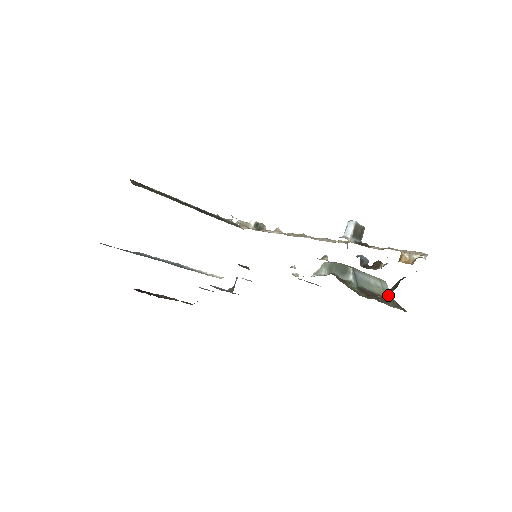
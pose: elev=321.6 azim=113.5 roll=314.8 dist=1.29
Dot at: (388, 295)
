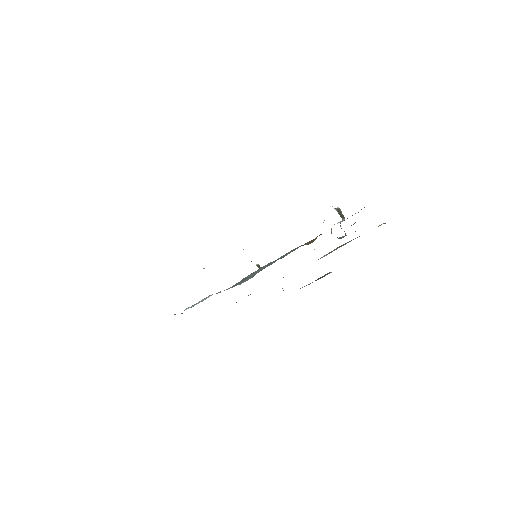
Dot at: occluded
